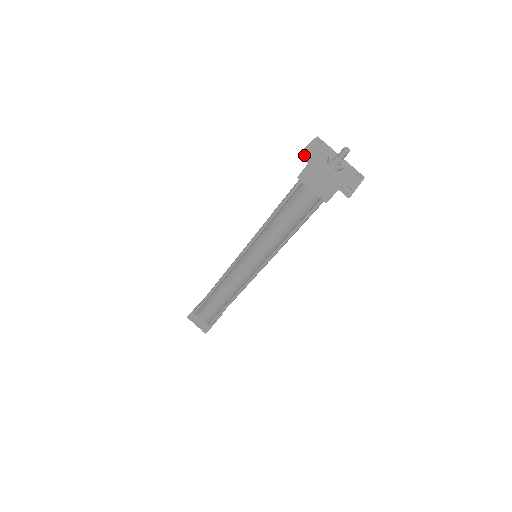
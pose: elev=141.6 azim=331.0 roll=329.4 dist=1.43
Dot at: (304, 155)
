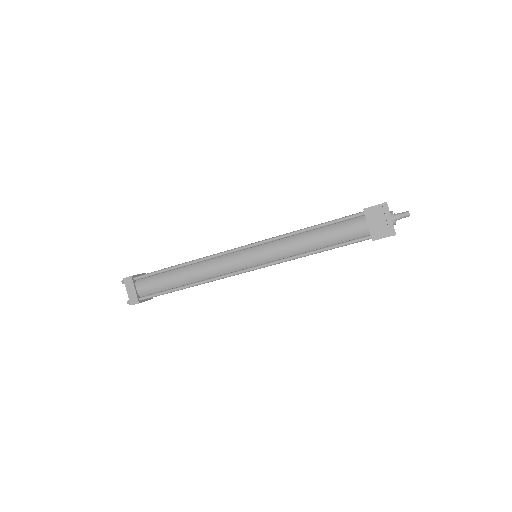
Dot at: (394, 235)
